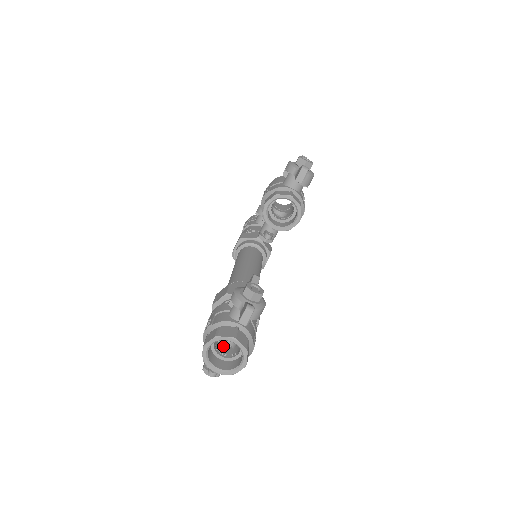
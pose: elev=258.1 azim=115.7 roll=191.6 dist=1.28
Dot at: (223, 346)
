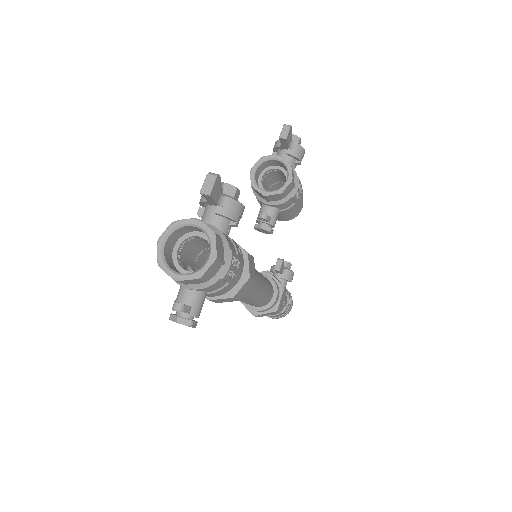
Dot at: occluded
